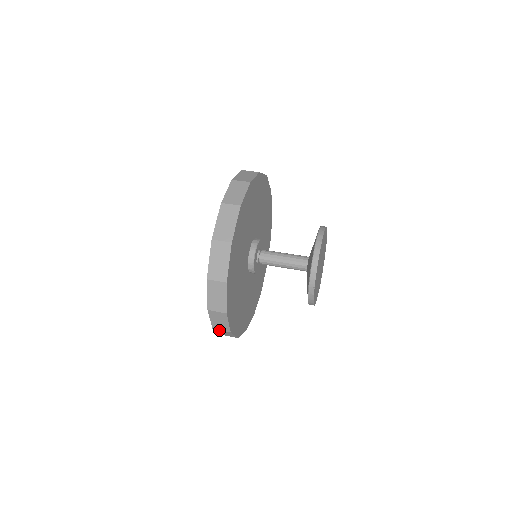
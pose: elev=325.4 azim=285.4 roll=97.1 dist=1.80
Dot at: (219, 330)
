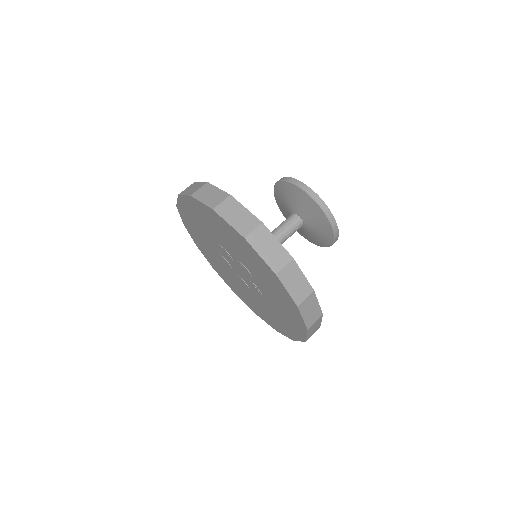
Dot at: occluded
